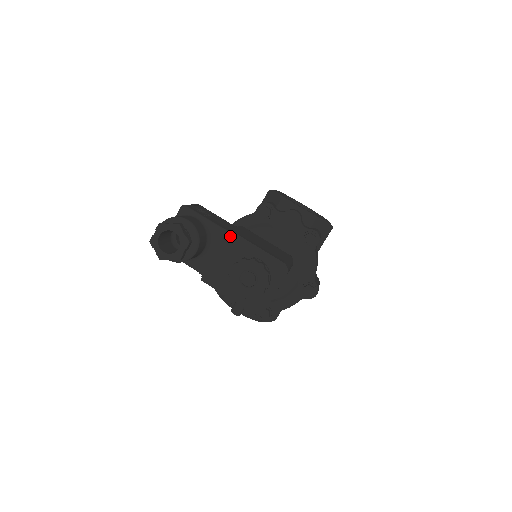
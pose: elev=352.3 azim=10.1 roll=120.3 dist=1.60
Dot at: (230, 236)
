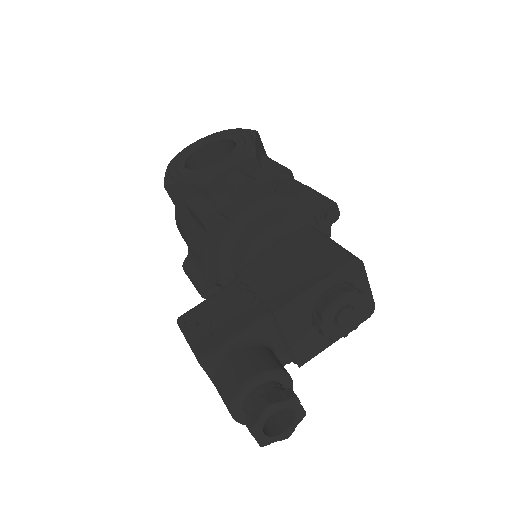
Dot at: (281, 316)
